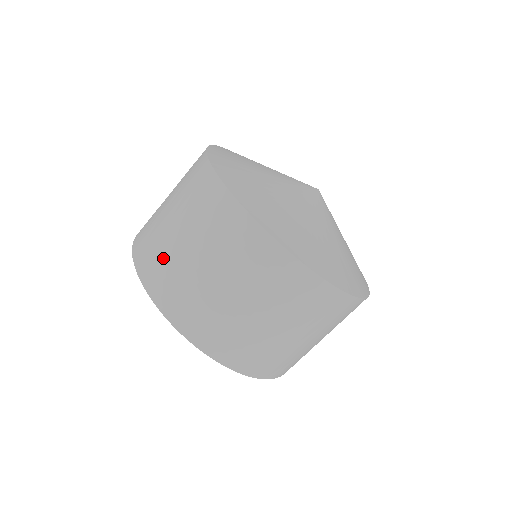
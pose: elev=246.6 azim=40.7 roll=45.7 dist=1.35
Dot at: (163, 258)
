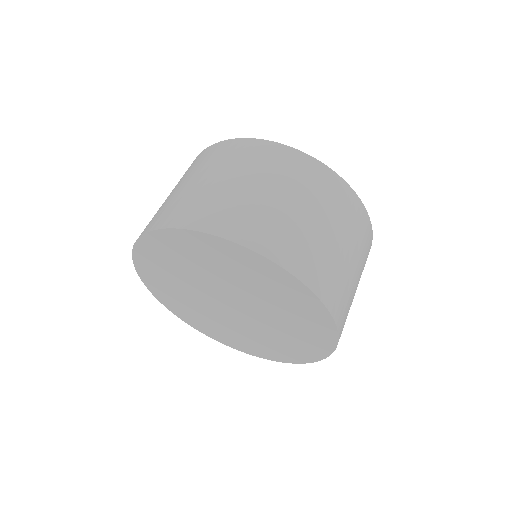
Dot at: (168, 205)
